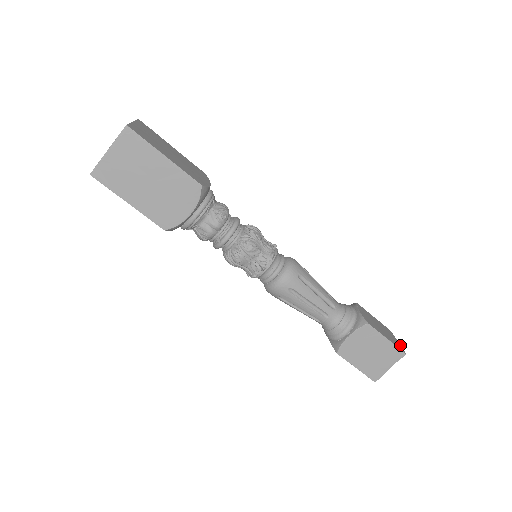
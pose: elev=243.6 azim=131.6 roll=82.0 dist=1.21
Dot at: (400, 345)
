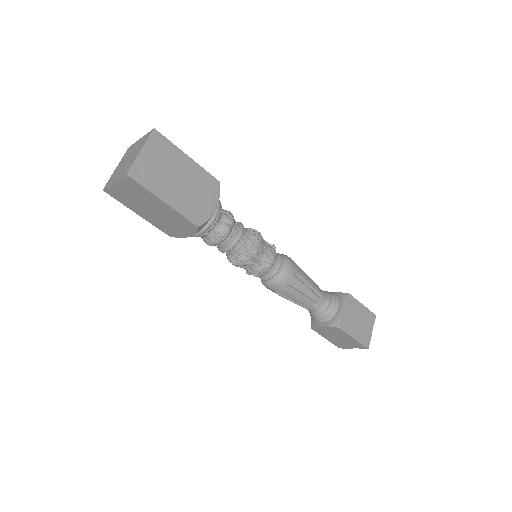
Dot at: occluded
